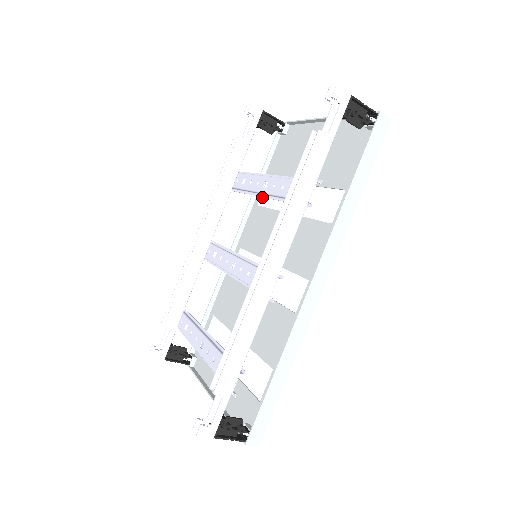
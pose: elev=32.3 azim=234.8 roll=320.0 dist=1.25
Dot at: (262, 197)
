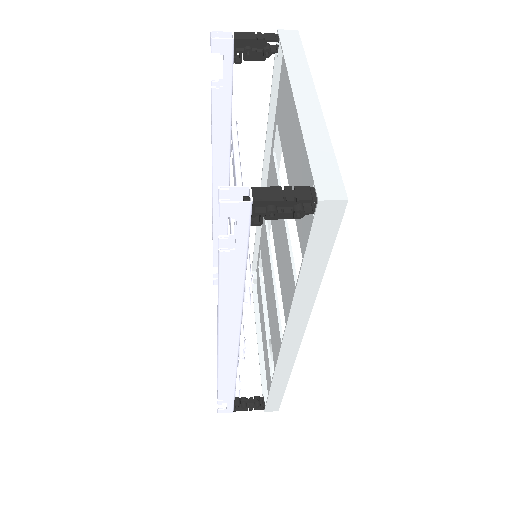
Dot at: (279, 137)
